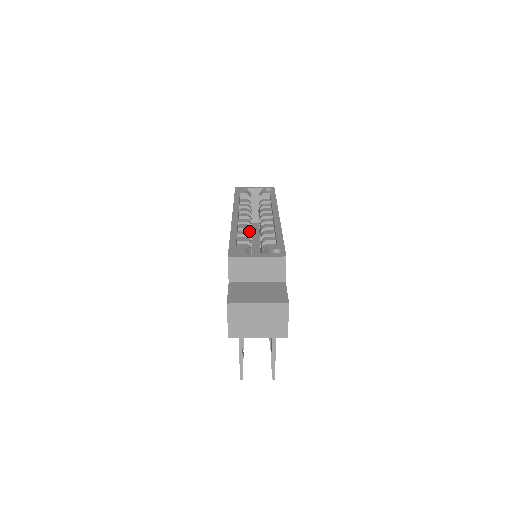
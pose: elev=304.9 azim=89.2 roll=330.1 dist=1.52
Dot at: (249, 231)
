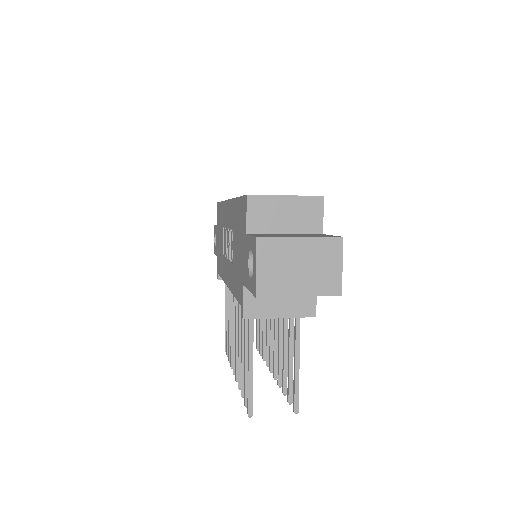
Dot at: occluded
